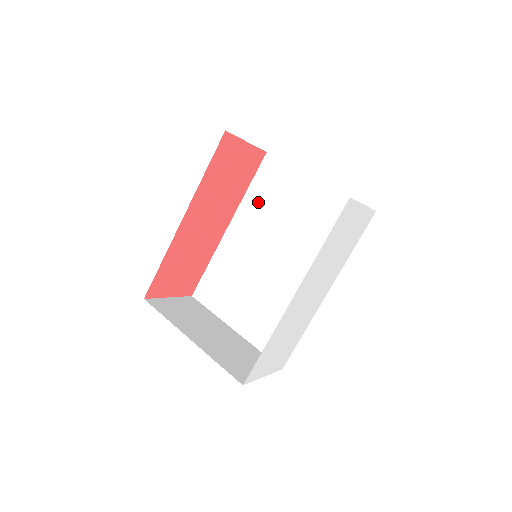
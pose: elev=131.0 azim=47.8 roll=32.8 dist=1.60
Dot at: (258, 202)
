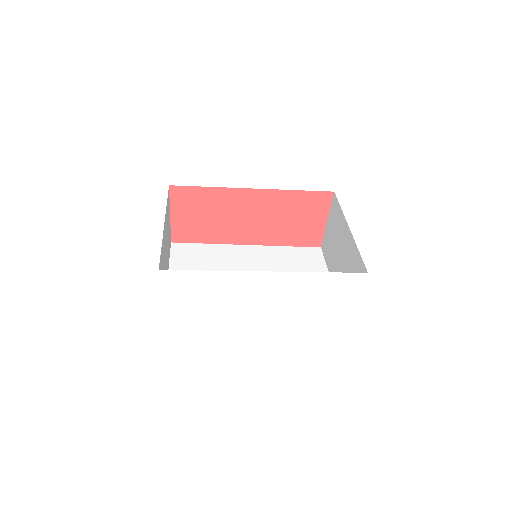
Dot at: (283, 256)
